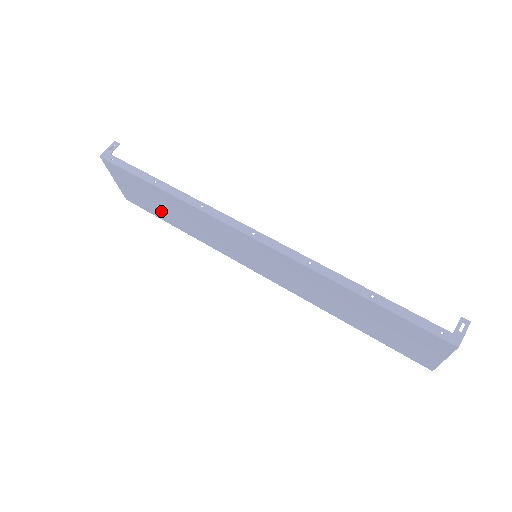
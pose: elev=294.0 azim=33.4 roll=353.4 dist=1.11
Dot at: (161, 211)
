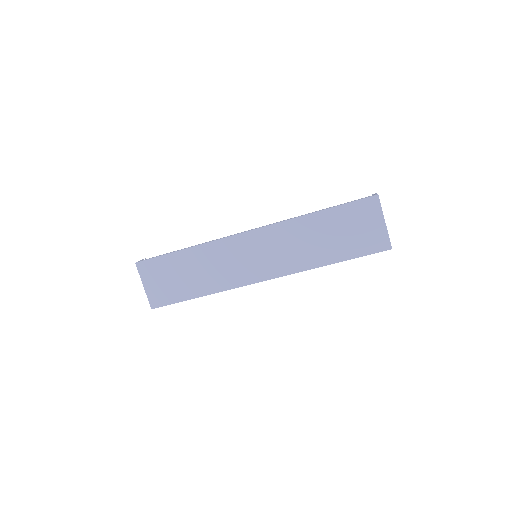
Dot at: (182, 286)
